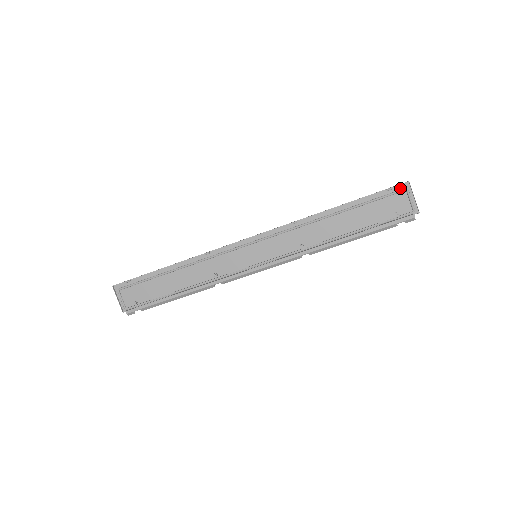
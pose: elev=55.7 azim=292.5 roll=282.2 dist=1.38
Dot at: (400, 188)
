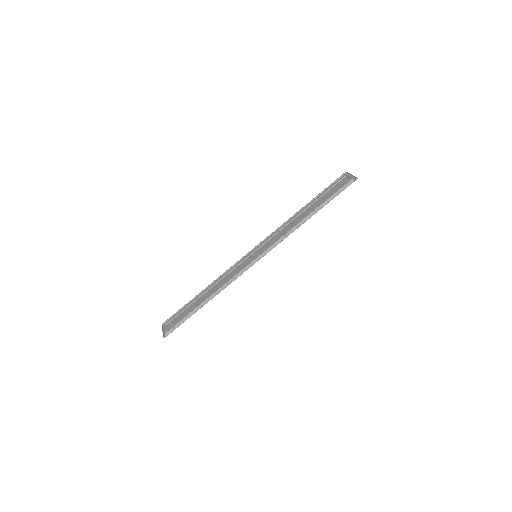
Dot at: (342, 178)
